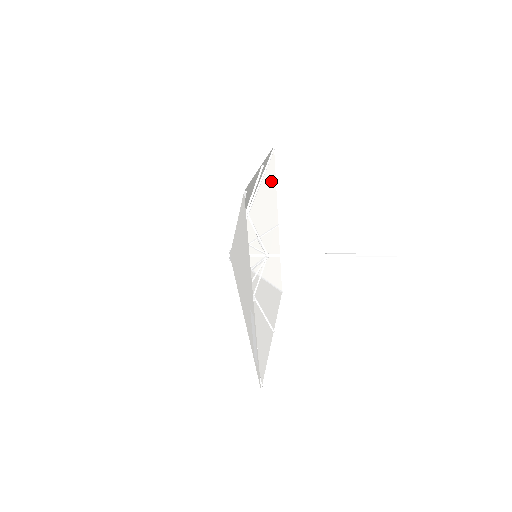
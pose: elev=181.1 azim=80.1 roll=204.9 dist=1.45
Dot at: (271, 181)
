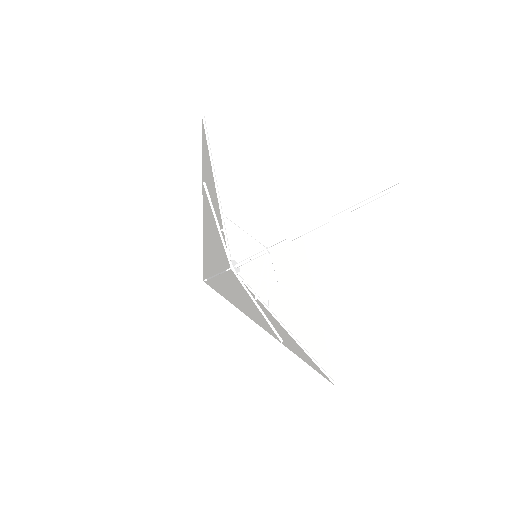
Dot at: (300, 256)
